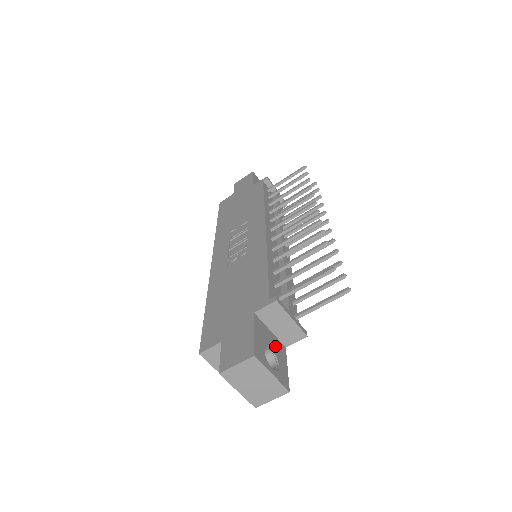
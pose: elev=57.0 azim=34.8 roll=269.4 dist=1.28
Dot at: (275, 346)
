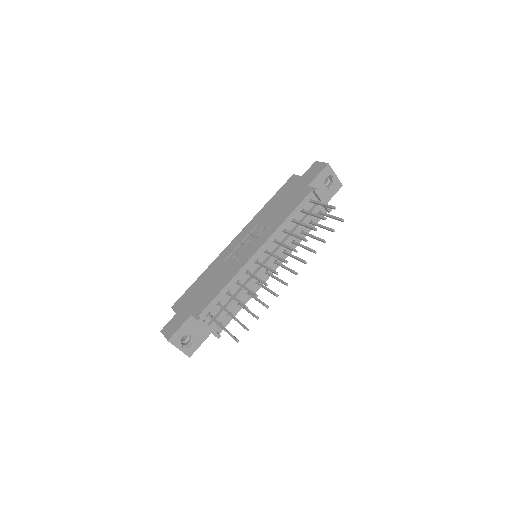
Dot at: (198, 333)
